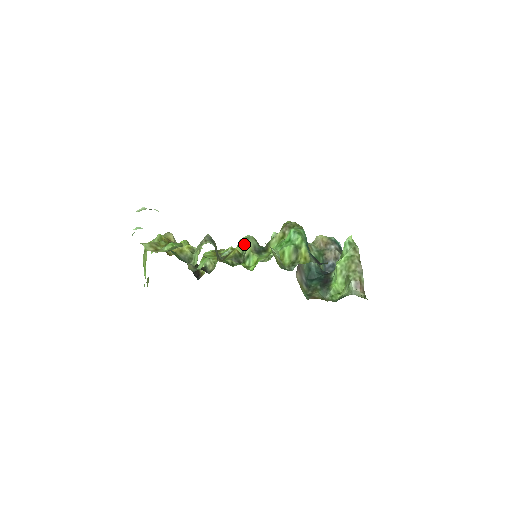
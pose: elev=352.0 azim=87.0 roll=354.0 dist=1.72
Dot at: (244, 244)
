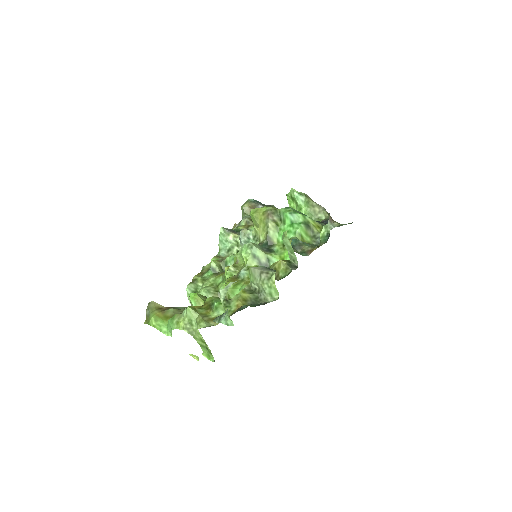
Dot at: (253, 254)
